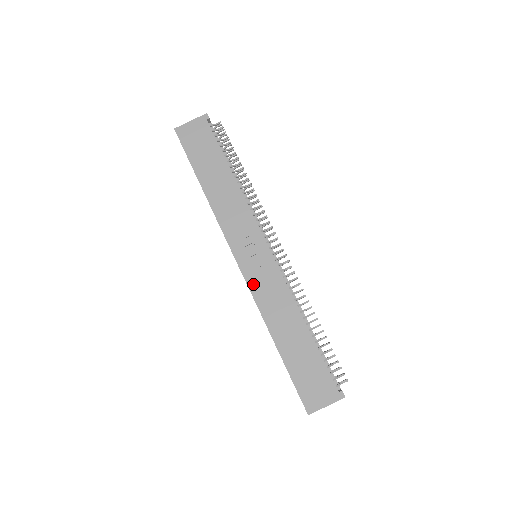
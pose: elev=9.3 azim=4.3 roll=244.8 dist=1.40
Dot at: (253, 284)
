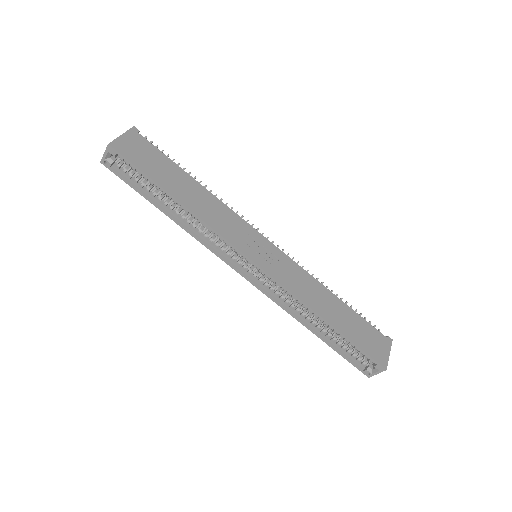
Dot at: (279, 277)
